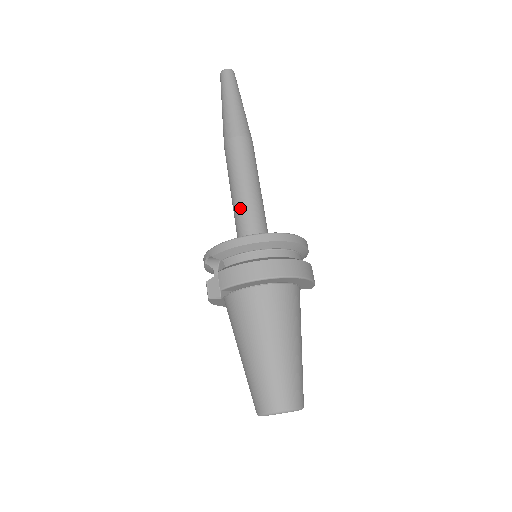
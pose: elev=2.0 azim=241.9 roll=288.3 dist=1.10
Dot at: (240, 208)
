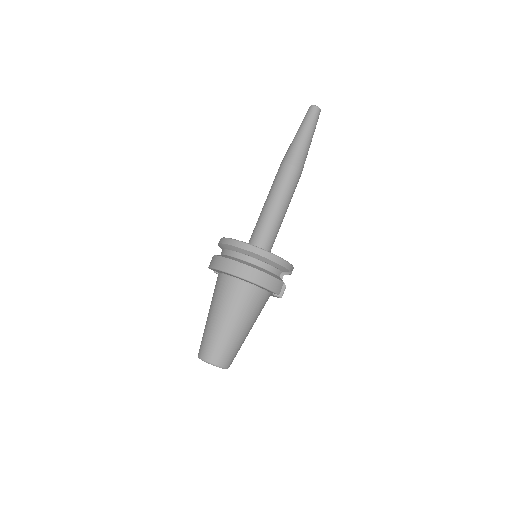
Dot at: (259, 218)
